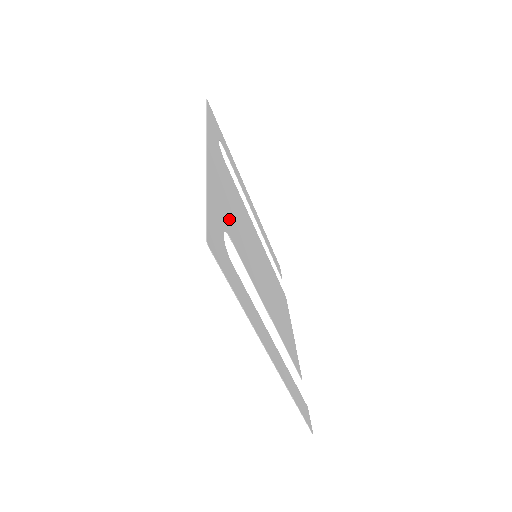
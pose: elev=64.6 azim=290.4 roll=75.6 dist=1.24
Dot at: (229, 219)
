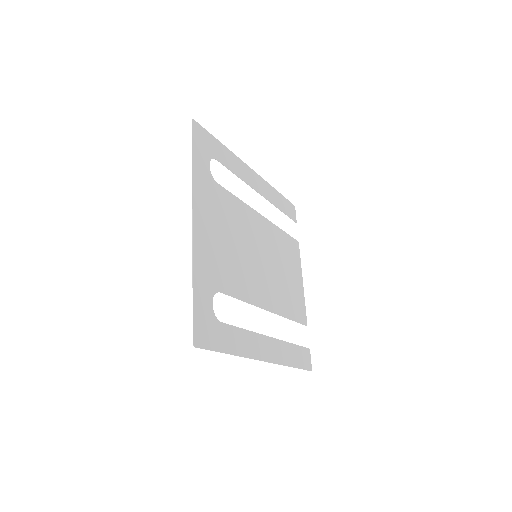
Dot at: (220, 268)
